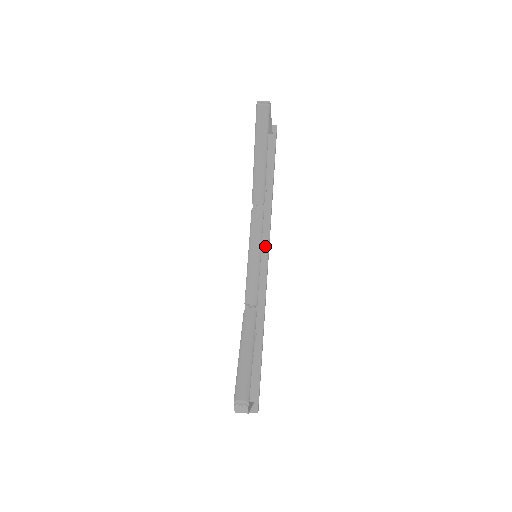
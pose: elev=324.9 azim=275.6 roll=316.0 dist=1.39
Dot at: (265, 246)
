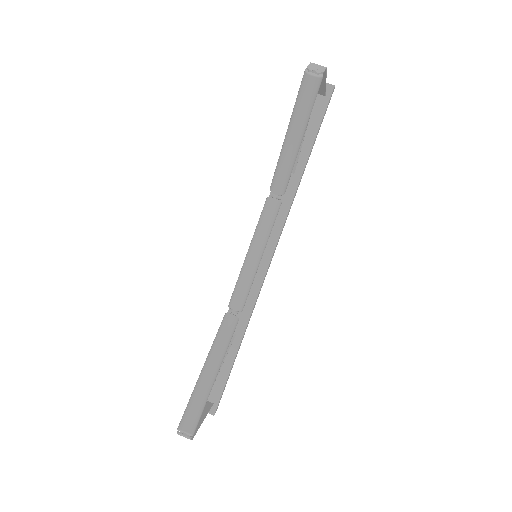
Dot at: (273, 240)
